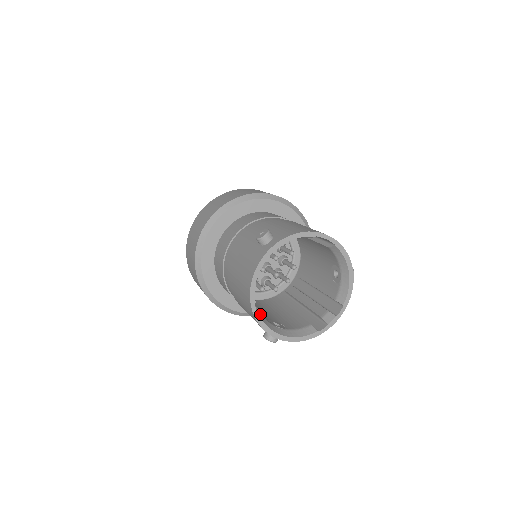
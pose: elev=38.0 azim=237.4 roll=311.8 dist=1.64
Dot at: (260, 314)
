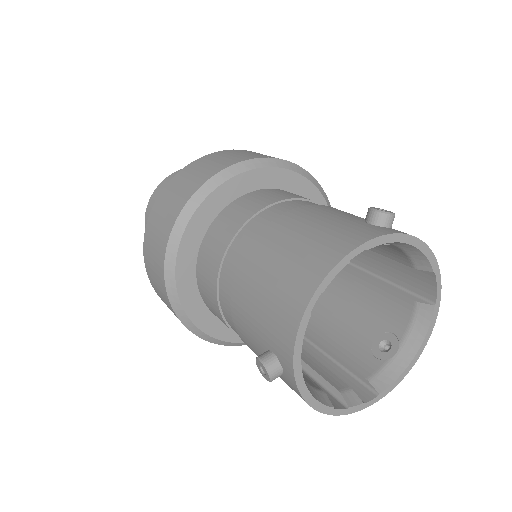
Dot at: occluded
